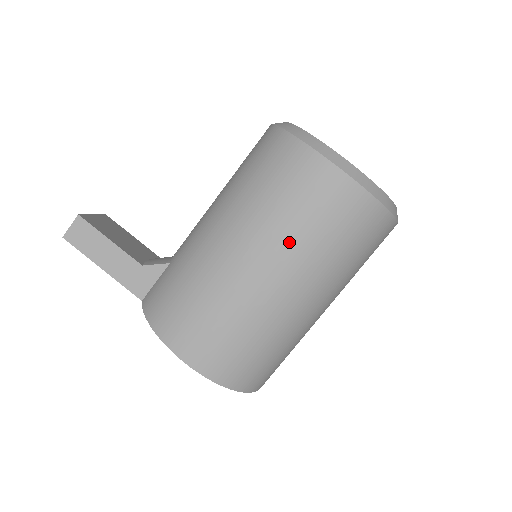
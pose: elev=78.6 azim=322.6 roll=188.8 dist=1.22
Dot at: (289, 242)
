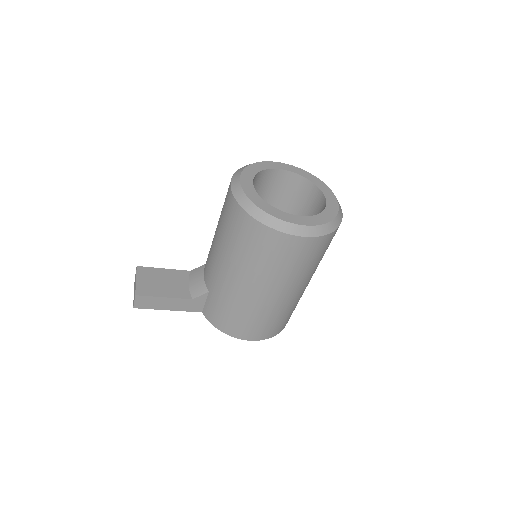
Dot at: (286, 278)
